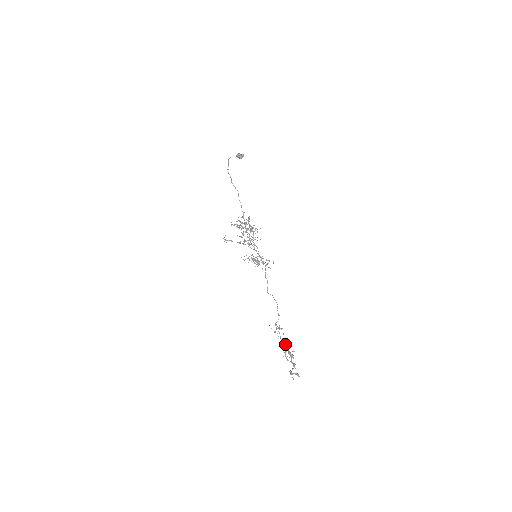
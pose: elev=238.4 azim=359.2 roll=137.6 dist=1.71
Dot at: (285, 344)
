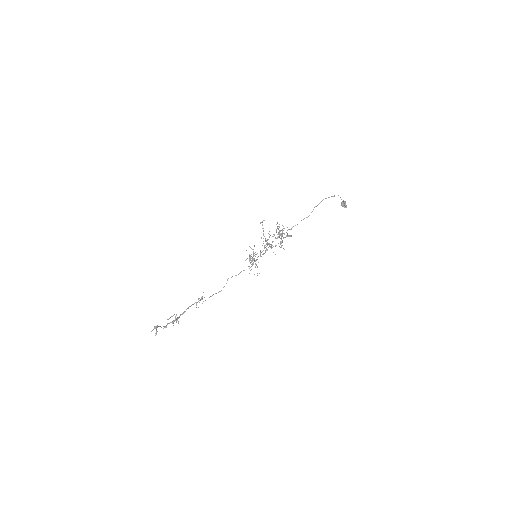
Dot at: occluded
